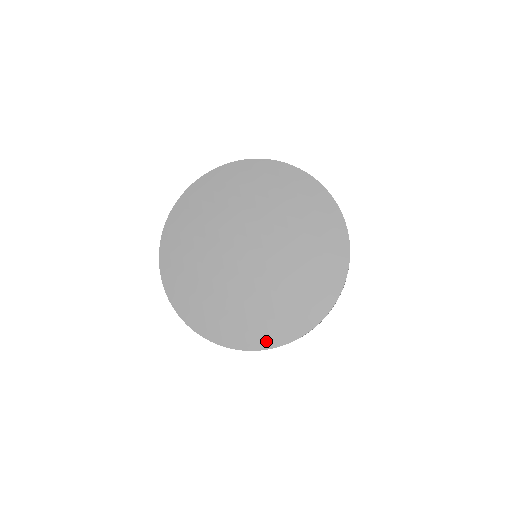
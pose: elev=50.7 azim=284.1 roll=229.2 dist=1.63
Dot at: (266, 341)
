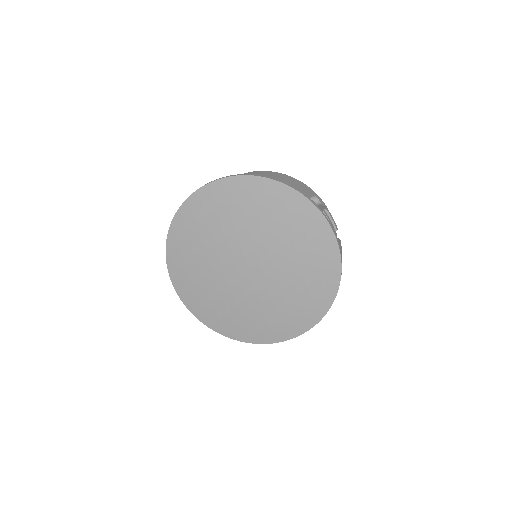
Dot at: (274, 337)
